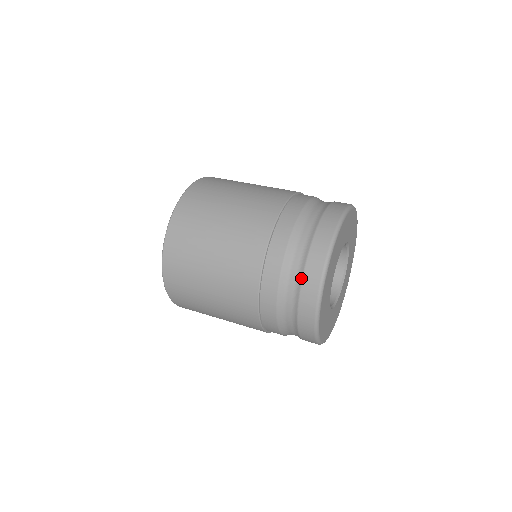
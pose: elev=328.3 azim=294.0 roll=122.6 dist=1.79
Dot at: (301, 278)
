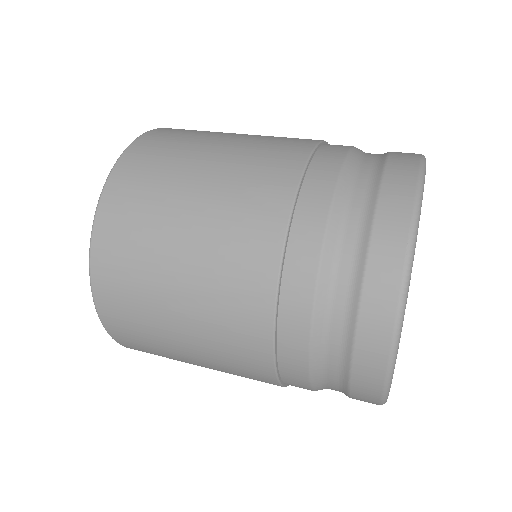
Dot at: (369, 227)
